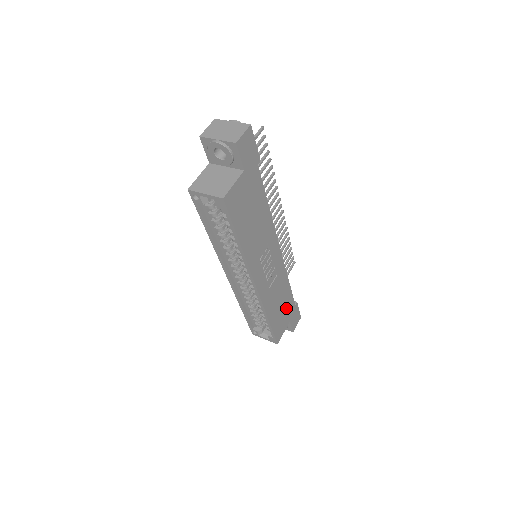
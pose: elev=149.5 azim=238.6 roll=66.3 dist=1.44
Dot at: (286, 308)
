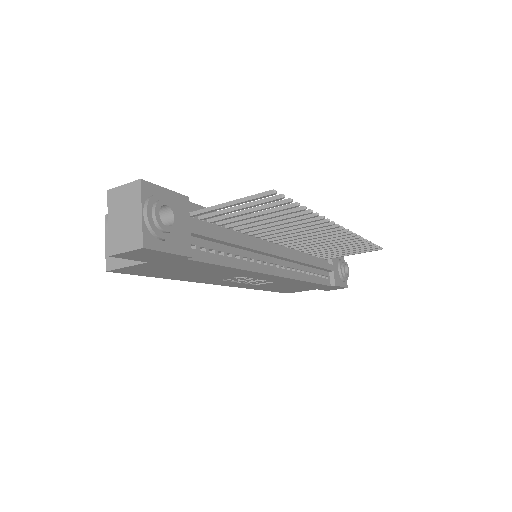
Dot at: (306, 287)
